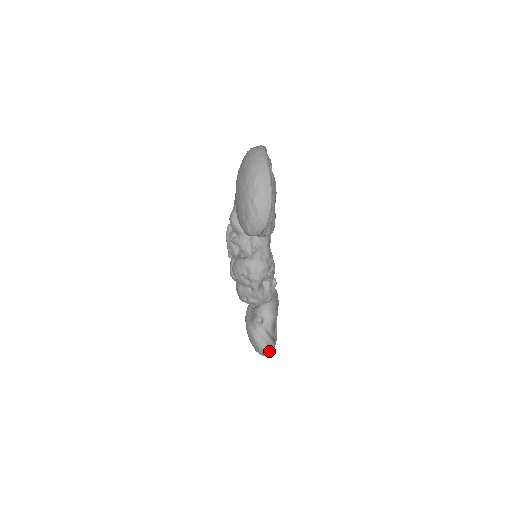
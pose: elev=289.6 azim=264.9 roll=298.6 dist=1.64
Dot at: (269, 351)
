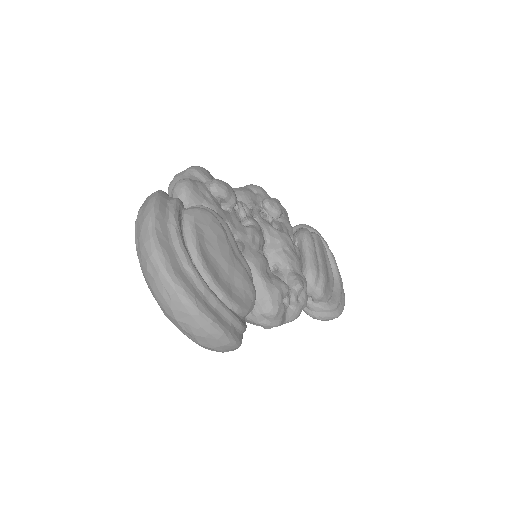
Dot at: (338, 316)
